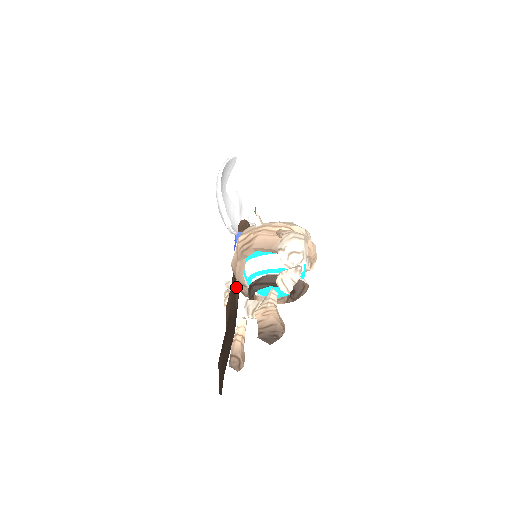
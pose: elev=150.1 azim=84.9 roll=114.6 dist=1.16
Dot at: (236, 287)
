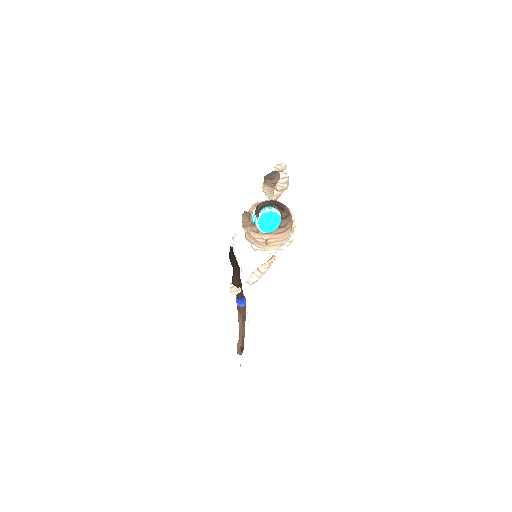
Dot at: occluded
